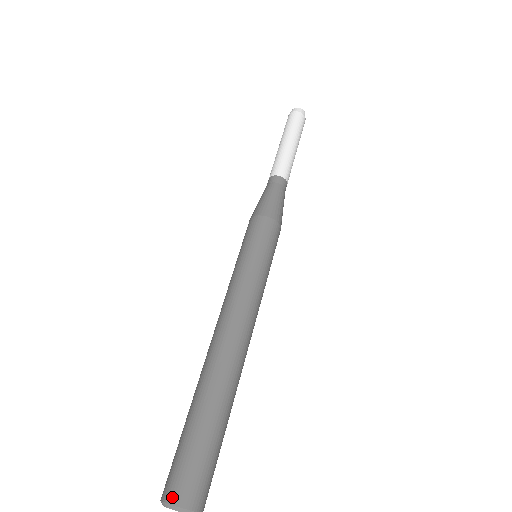
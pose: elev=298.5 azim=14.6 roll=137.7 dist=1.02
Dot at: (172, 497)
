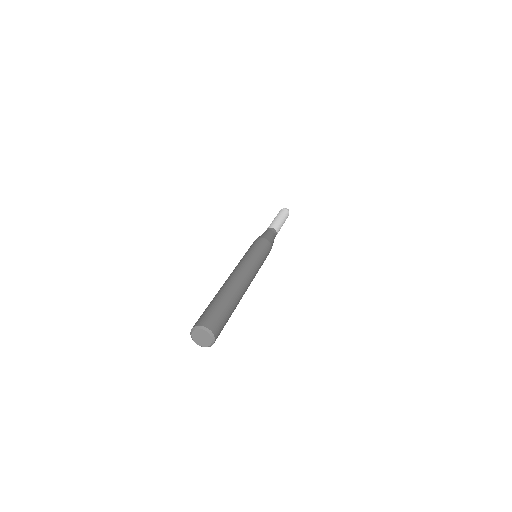
Dot at: (195, 324)
